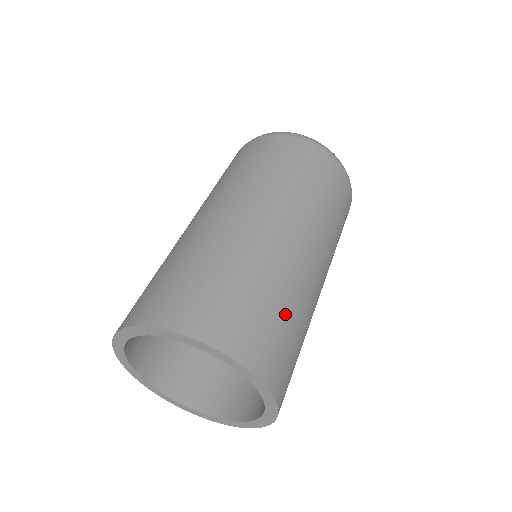
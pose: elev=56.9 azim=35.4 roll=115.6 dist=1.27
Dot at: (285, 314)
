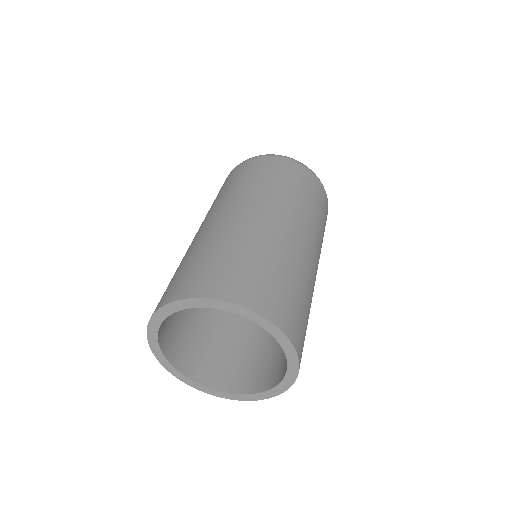
Dot at: (244, 257)
